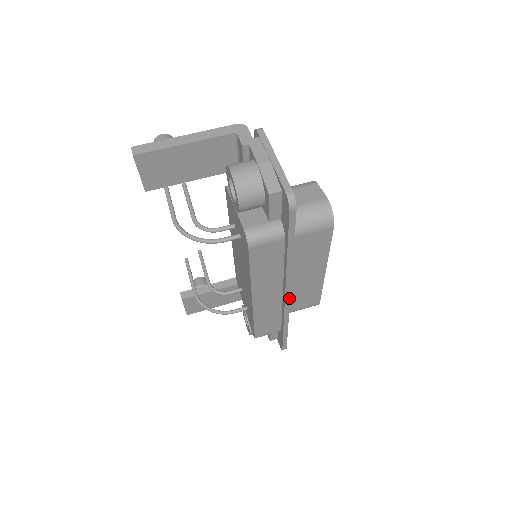
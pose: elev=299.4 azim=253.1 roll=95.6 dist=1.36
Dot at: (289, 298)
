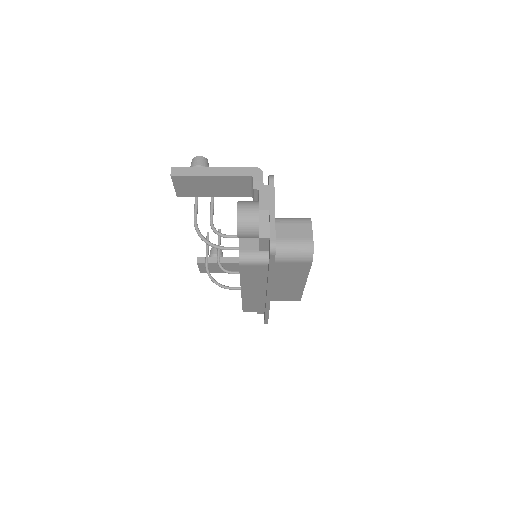
Dot at: (270, 298)
